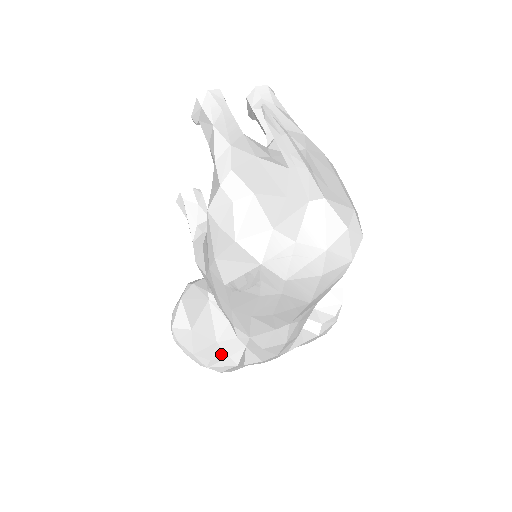
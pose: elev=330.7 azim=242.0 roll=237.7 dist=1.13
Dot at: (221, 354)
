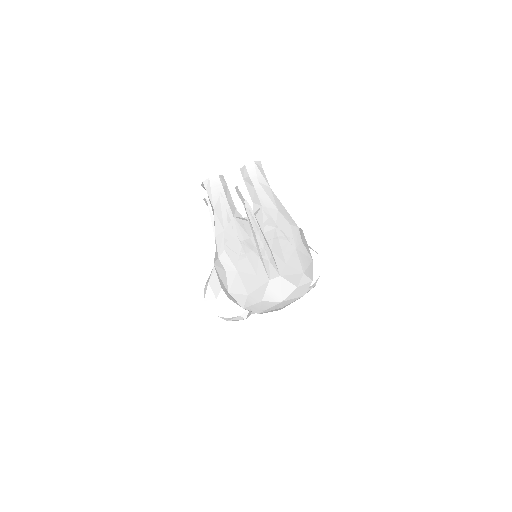
Dot at: (235, 314)
